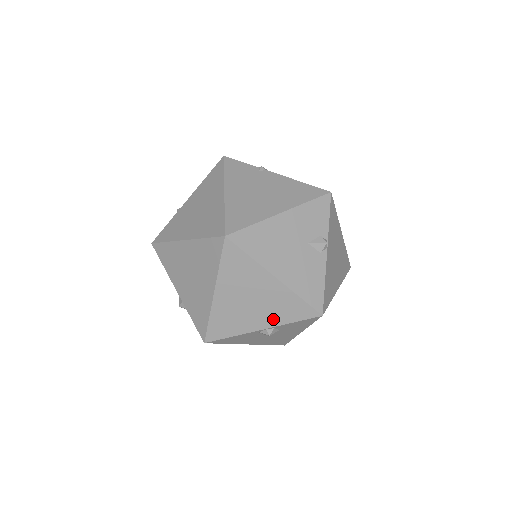
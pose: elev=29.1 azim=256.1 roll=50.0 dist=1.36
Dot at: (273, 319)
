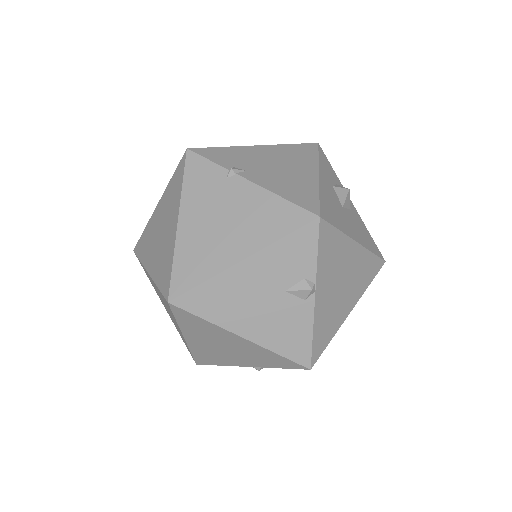
Dot at: (256, 362)
